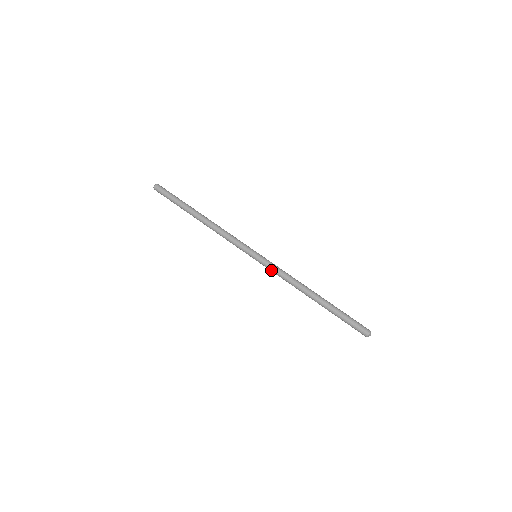
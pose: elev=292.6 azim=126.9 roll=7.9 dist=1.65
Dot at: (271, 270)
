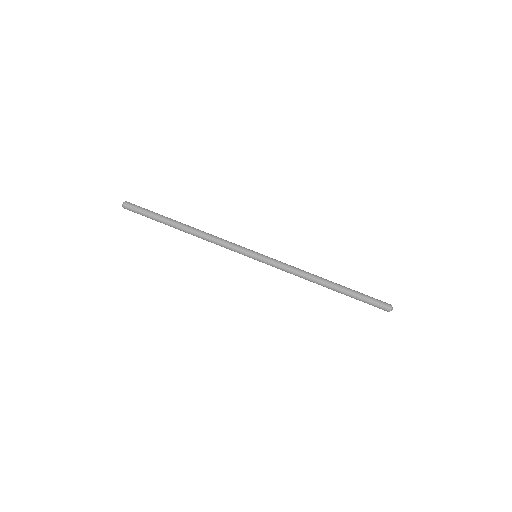
Dot at: (276, 266)
